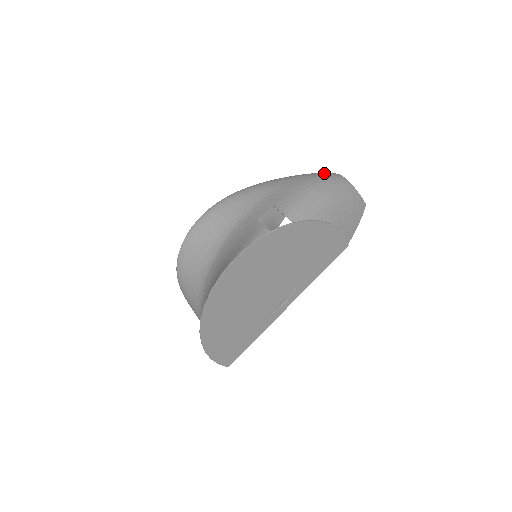
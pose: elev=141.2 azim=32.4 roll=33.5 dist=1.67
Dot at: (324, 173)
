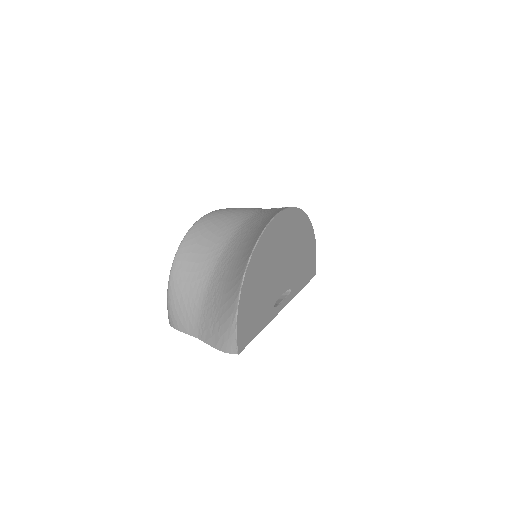
Dot at: occluded
